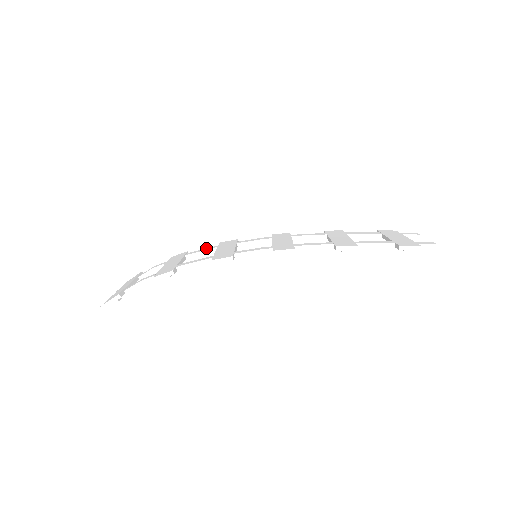
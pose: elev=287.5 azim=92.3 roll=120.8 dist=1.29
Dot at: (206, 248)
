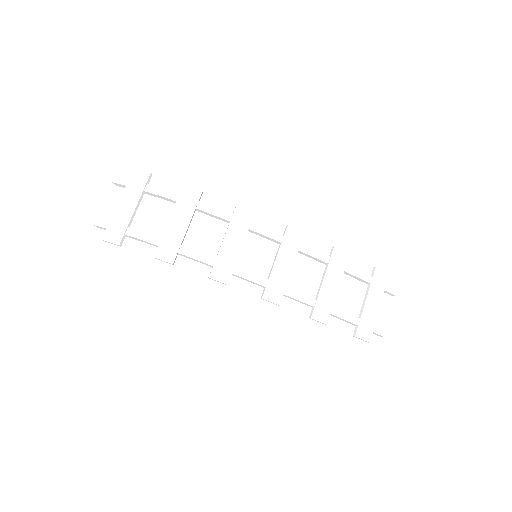
Dot at: (220, 210)
